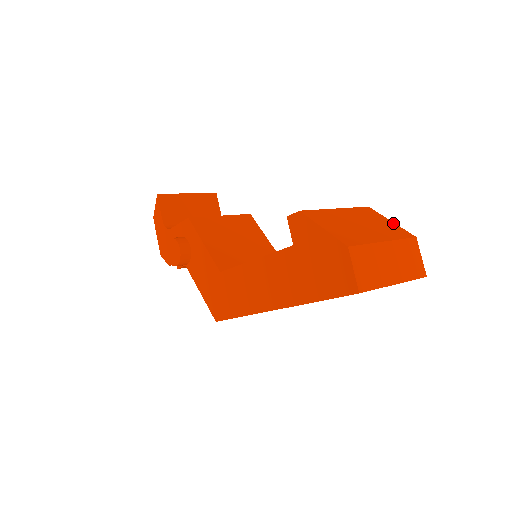
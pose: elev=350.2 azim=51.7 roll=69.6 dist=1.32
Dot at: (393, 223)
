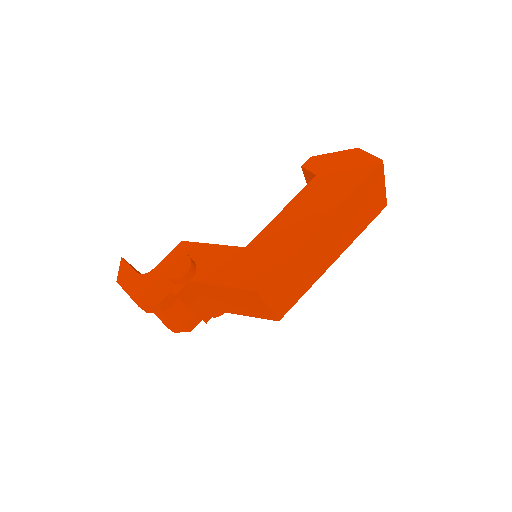
Dot at: occluded
